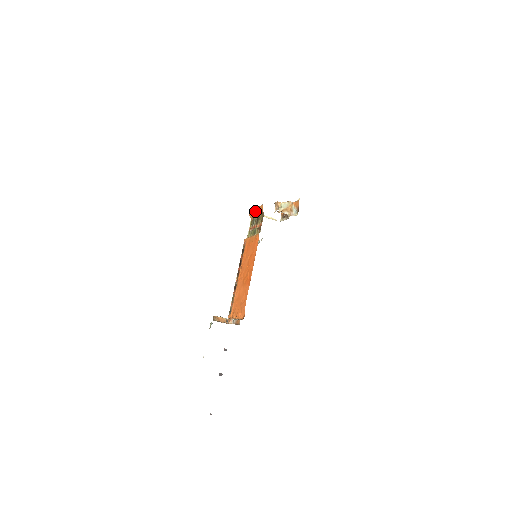
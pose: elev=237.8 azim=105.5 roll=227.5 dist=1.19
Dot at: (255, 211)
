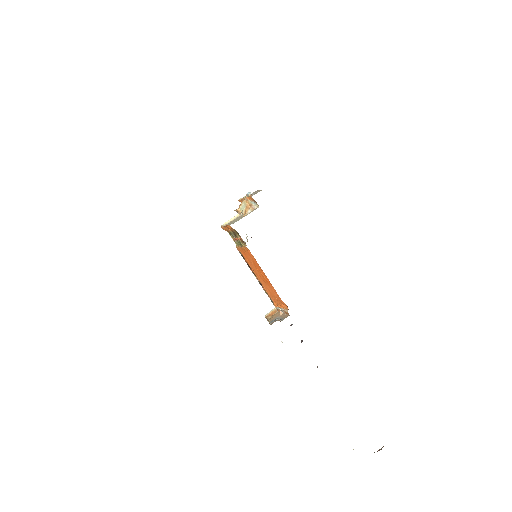
Dot at: (226, 228)
